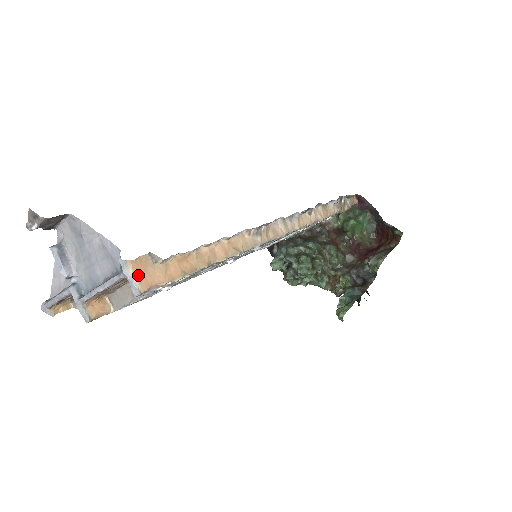
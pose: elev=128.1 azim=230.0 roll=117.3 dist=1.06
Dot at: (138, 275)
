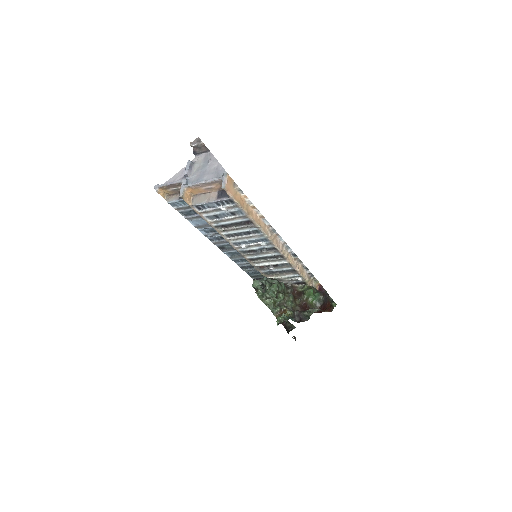
Dot at: (228, 182)
